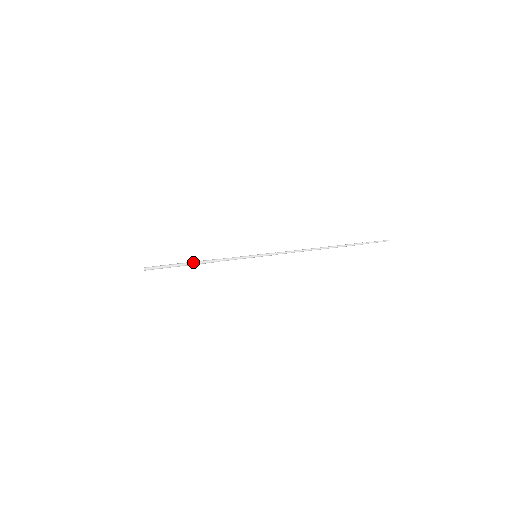
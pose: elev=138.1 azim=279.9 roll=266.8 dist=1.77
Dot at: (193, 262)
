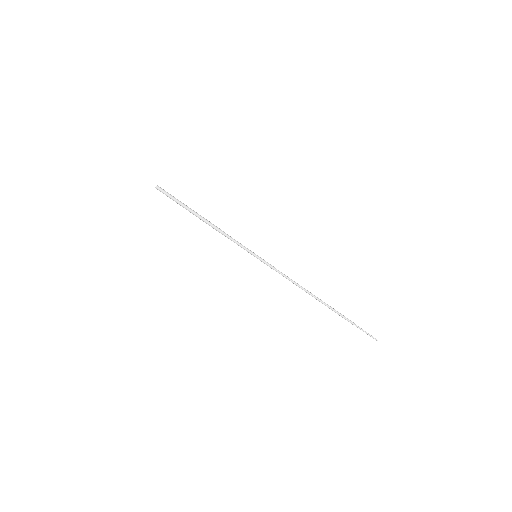
Dot at: (200, 216)
